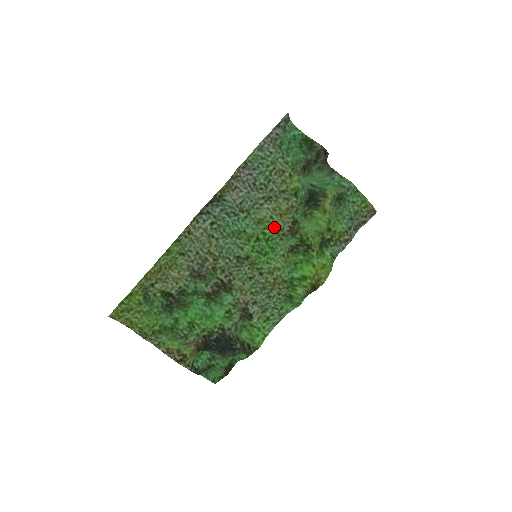
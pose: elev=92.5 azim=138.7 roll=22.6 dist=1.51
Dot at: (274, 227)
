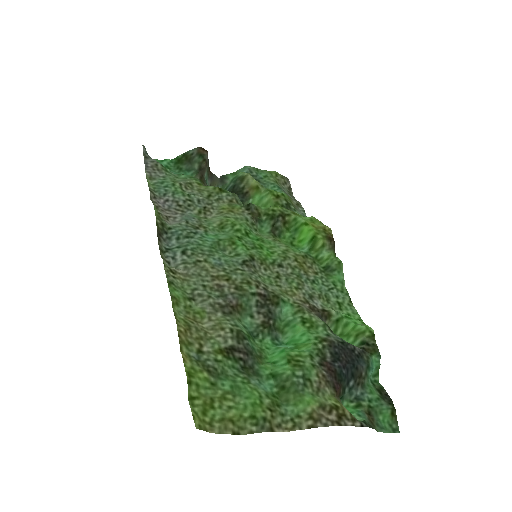
Dot at: (238, 222)
